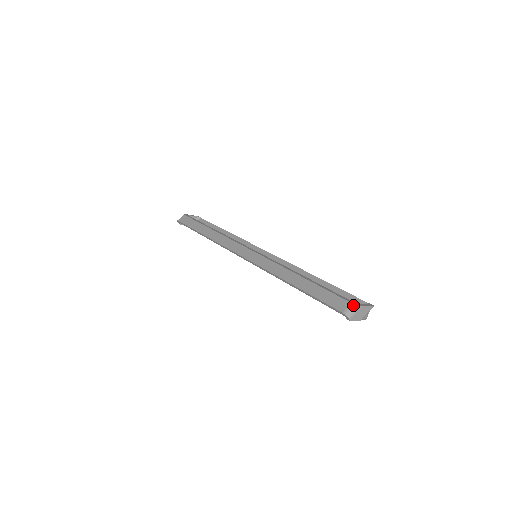
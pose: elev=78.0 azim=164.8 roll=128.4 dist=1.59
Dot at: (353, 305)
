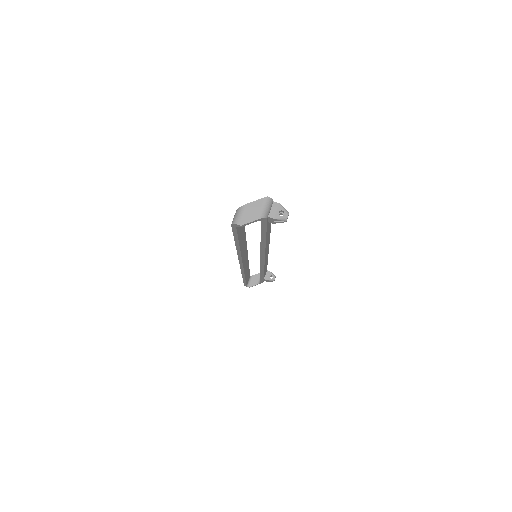
Dot at: (236, 210)
